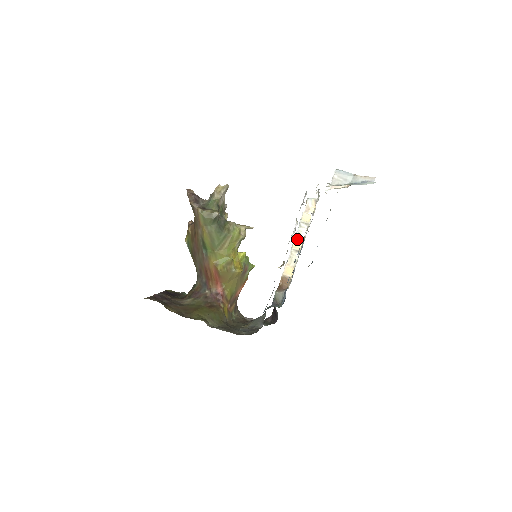
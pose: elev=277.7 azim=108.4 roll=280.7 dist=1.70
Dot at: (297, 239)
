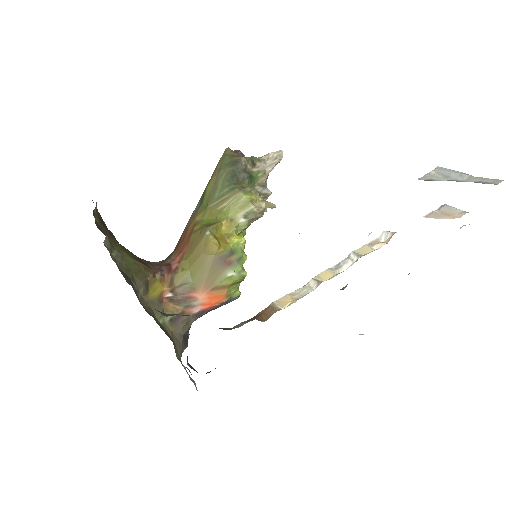
Dot at: (330, 269)
